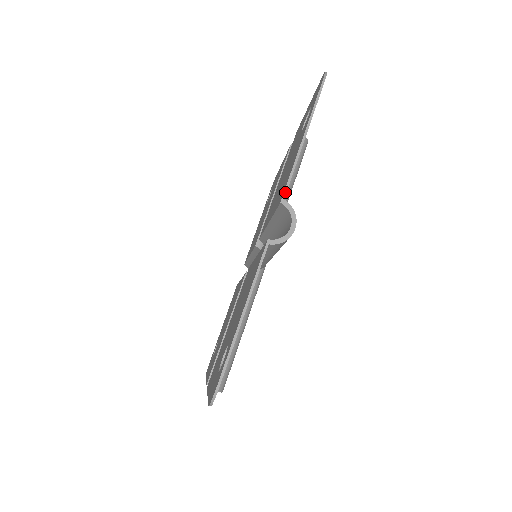
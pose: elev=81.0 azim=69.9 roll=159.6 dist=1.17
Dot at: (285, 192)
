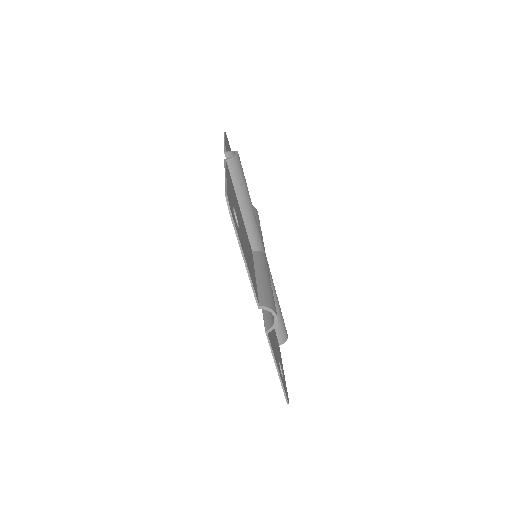
Dot at: (225, 150)
